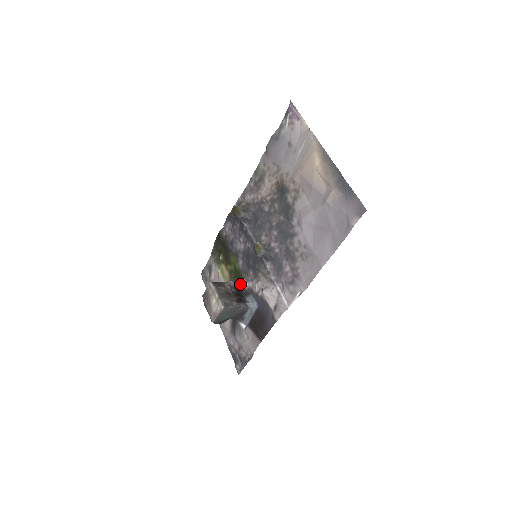
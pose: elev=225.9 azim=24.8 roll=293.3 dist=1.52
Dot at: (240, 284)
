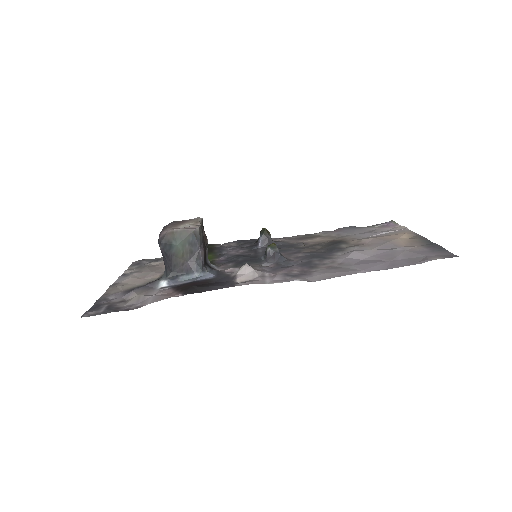
Dot at: (208, 260)
